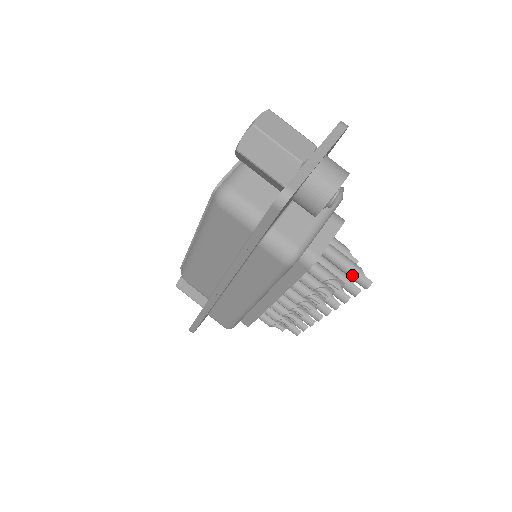
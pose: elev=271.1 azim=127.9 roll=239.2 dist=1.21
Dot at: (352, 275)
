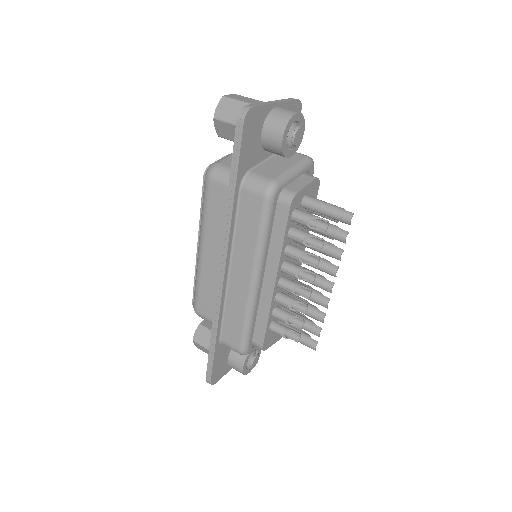
Dot at: (333, 212)
